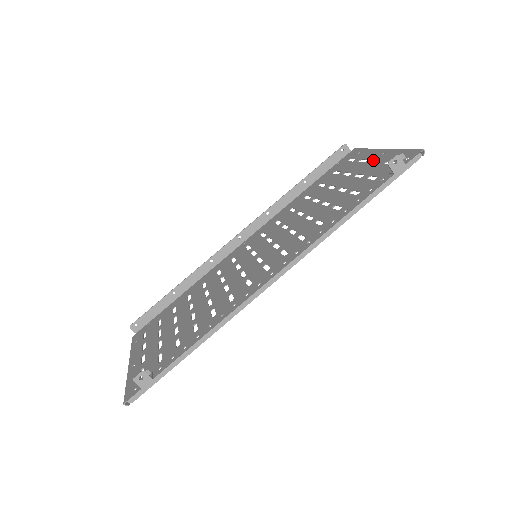
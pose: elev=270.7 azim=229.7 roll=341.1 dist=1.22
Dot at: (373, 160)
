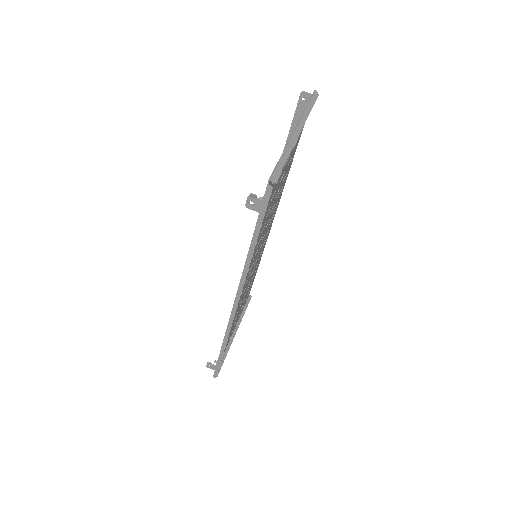
Dot at: occluded
